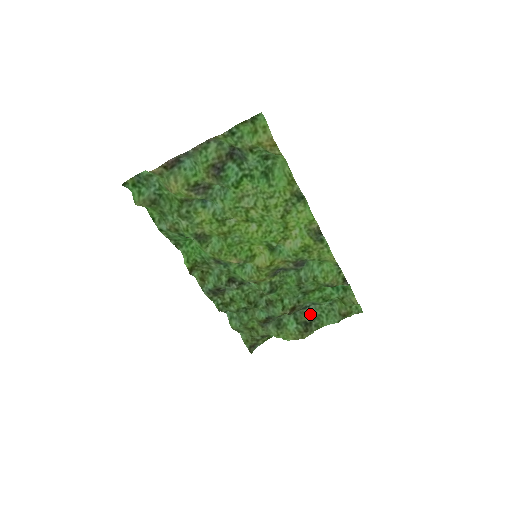
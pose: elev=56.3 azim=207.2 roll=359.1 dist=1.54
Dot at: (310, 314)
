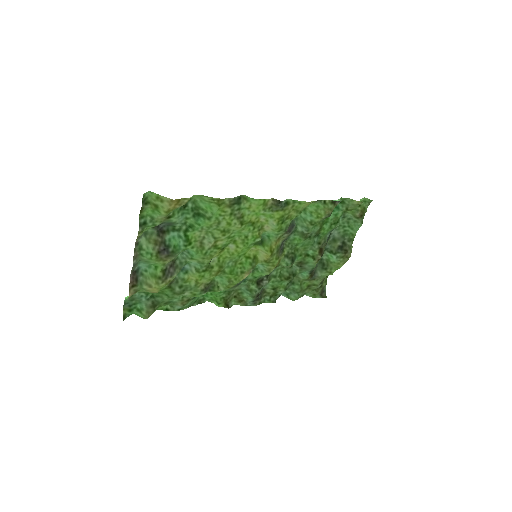
Dot at: (337, 237)
